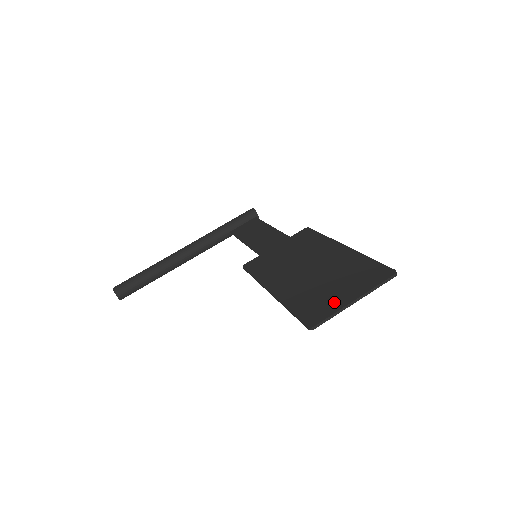
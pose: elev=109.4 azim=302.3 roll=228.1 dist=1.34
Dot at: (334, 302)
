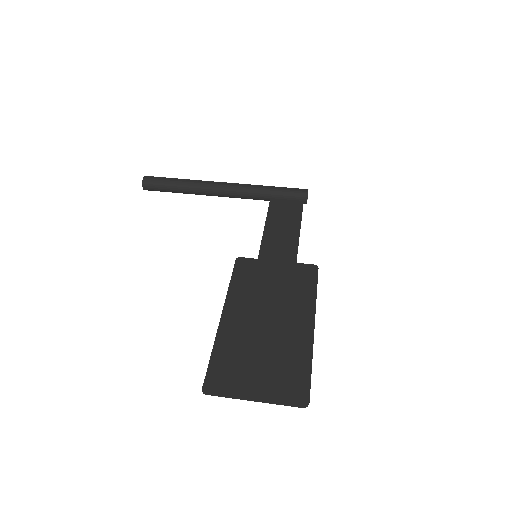
Dot at: (241, 384)
